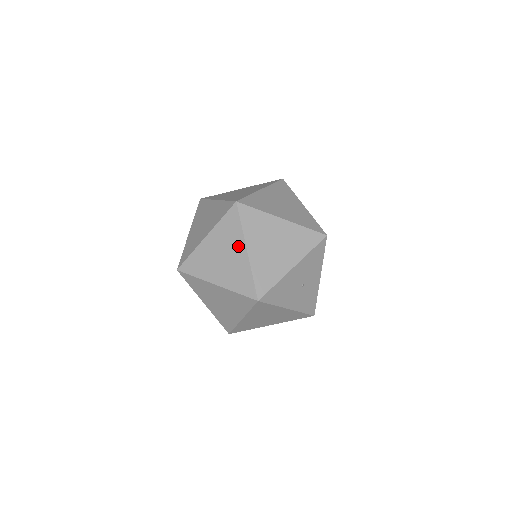
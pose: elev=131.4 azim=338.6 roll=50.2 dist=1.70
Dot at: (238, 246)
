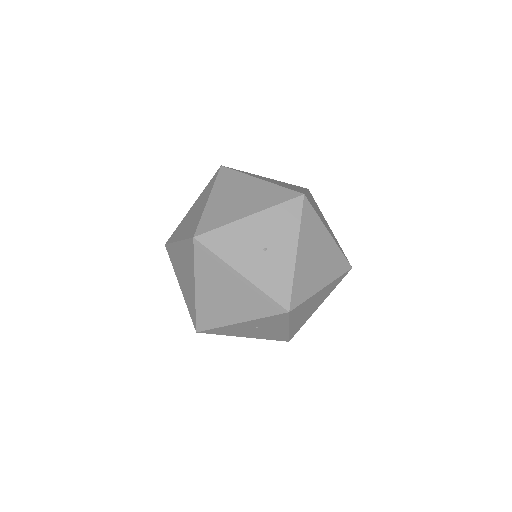
Dot at: (205, 199)
